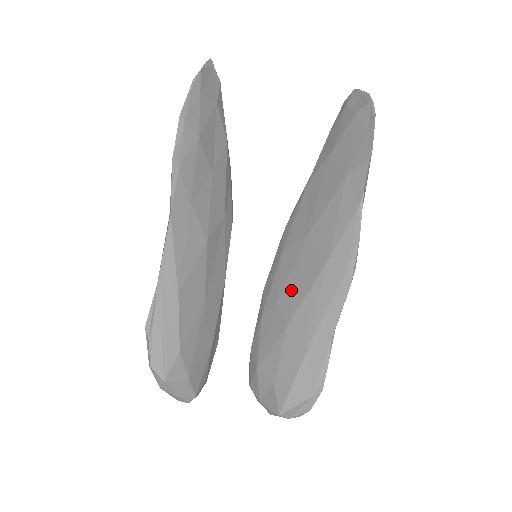
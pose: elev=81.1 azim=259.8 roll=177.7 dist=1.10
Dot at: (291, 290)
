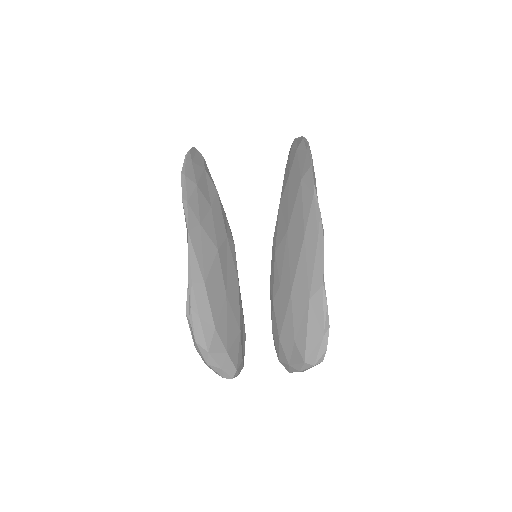
Dot at: (287, 269)
